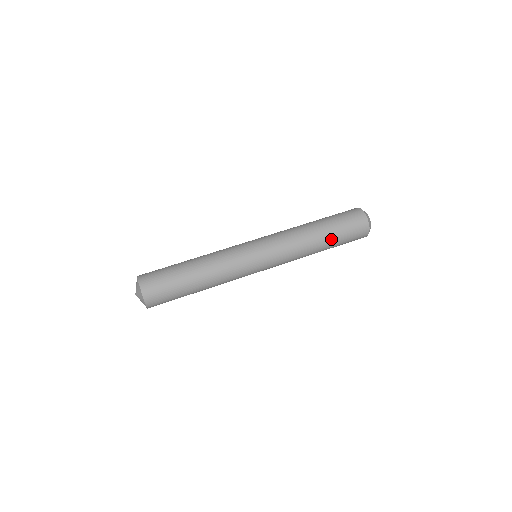
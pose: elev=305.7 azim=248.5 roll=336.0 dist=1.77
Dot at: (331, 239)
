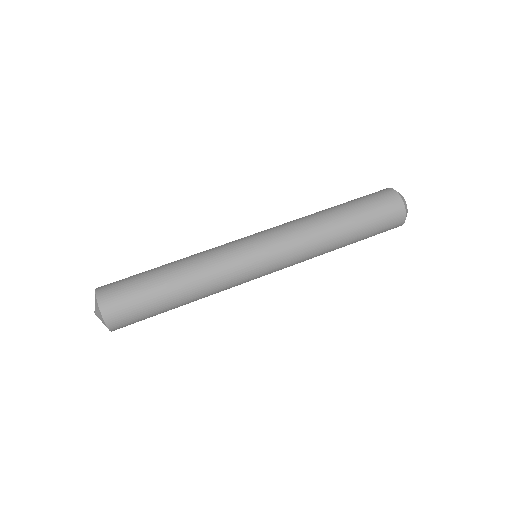
Dot at: (354, 242)
